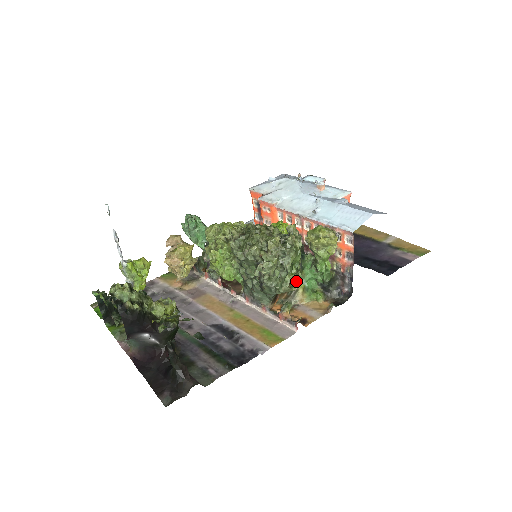
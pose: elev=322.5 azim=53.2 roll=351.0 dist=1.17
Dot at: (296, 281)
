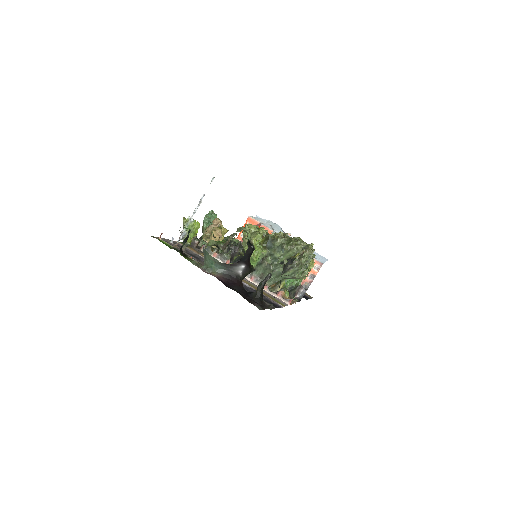
Dot at: (307, 274)
